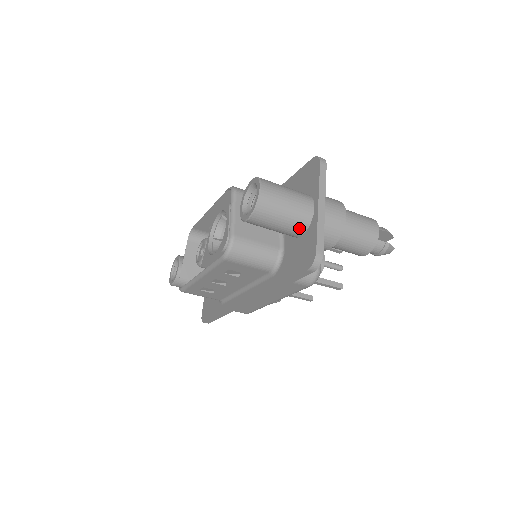
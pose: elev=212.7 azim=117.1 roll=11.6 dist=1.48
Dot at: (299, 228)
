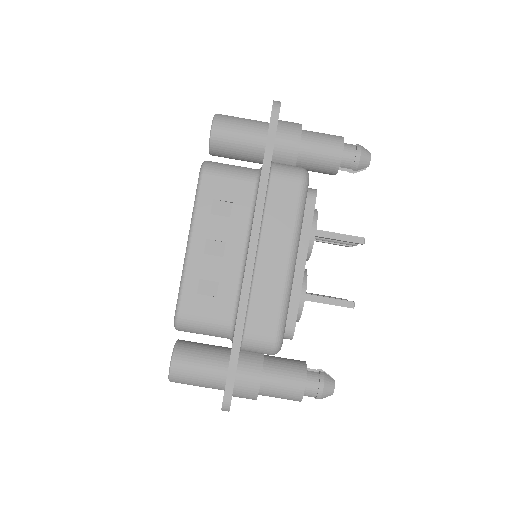
Dot at: (260, 128)
